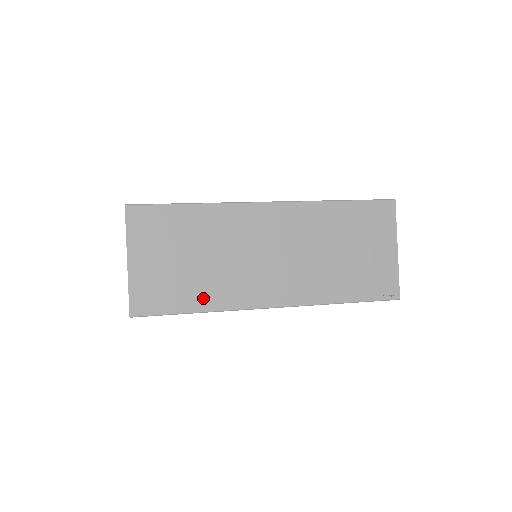
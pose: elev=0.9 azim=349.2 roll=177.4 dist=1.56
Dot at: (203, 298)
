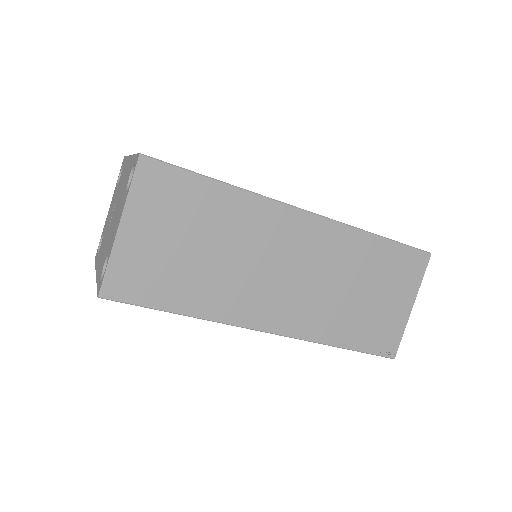
Dot at: (195, 300)
